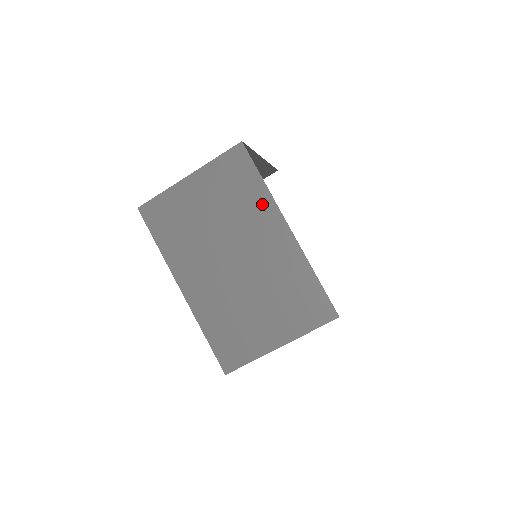
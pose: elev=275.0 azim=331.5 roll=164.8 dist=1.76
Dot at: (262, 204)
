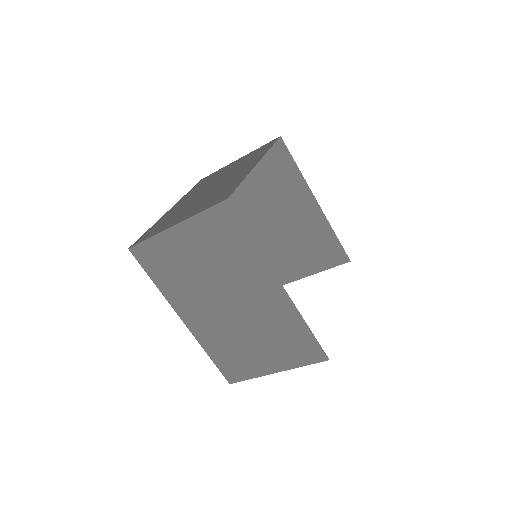
Dot at: occluded
